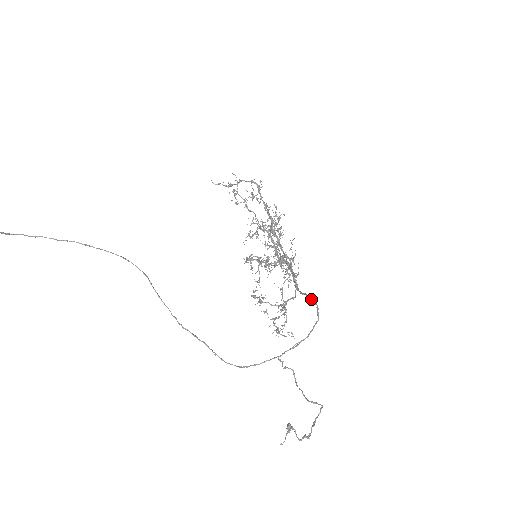
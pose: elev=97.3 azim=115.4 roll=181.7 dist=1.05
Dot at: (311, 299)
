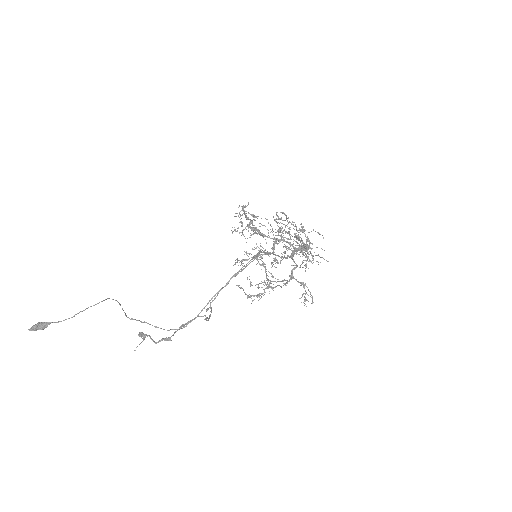
Dot at: (263, 252)
